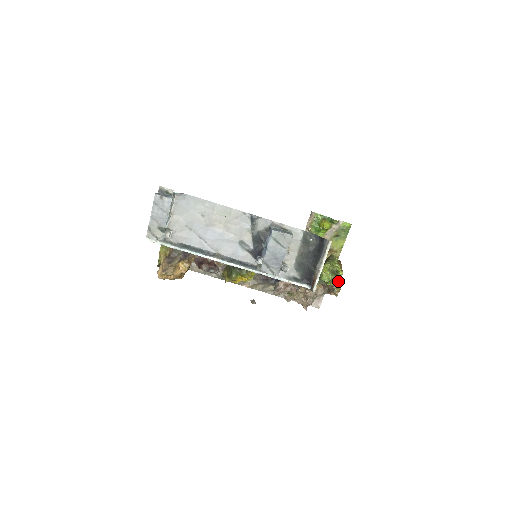
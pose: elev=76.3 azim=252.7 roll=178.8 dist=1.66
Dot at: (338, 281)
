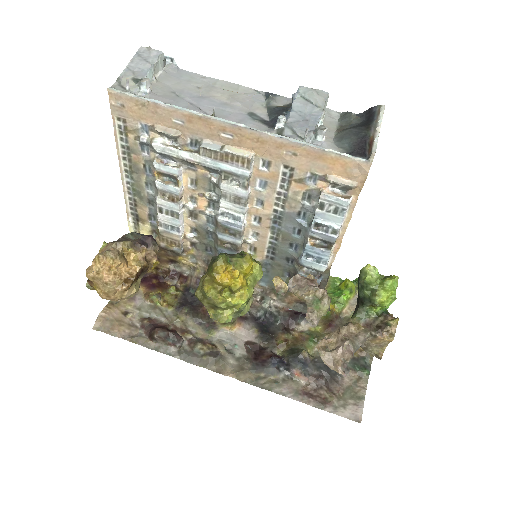
Dot at: (394, 278)
